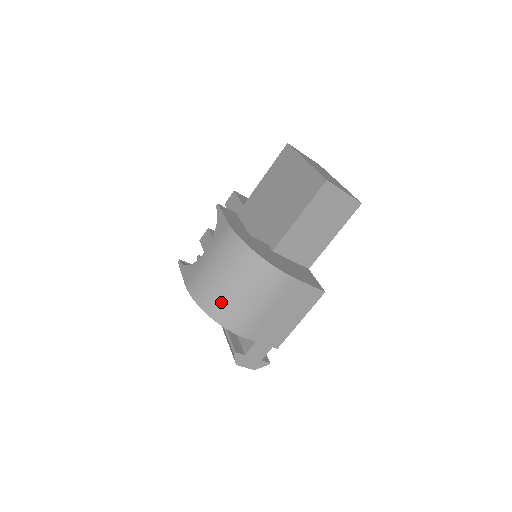
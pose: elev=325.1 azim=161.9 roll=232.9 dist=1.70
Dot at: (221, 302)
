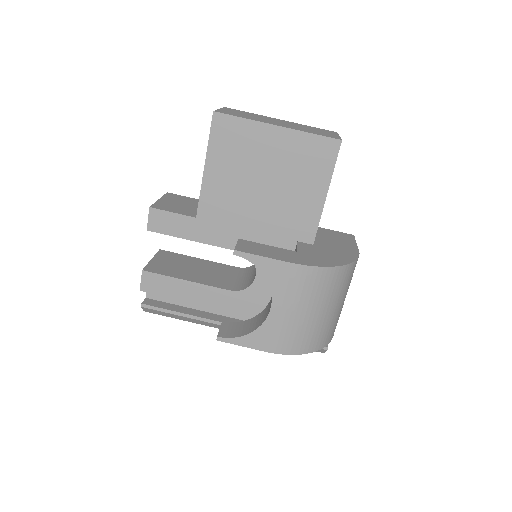
Dot at: (324, 331)
